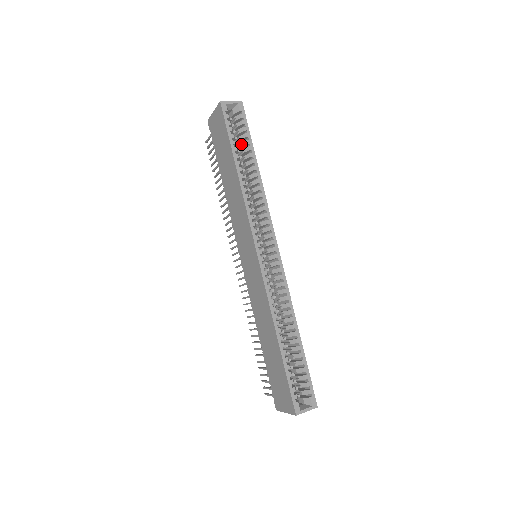
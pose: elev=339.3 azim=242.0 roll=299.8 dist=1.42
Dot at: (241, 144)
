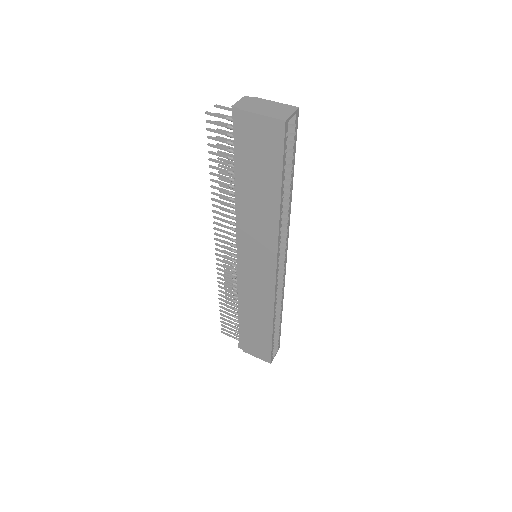
Dot at: occluded
